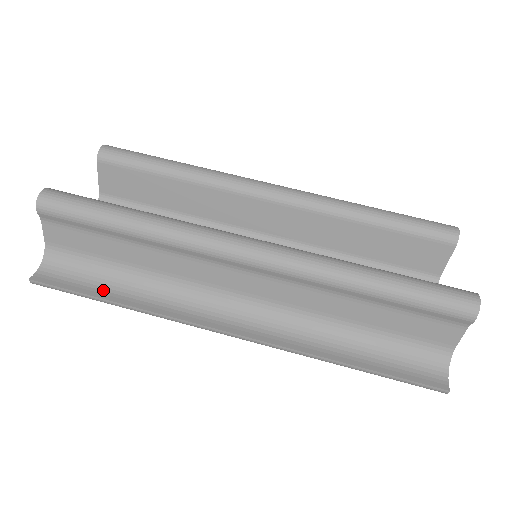
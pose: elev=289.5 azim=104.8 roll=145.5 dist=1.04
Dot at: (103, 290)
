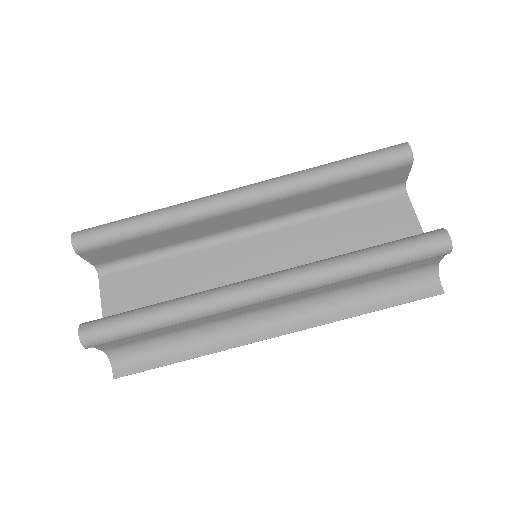
Dot at: (169, 356)
